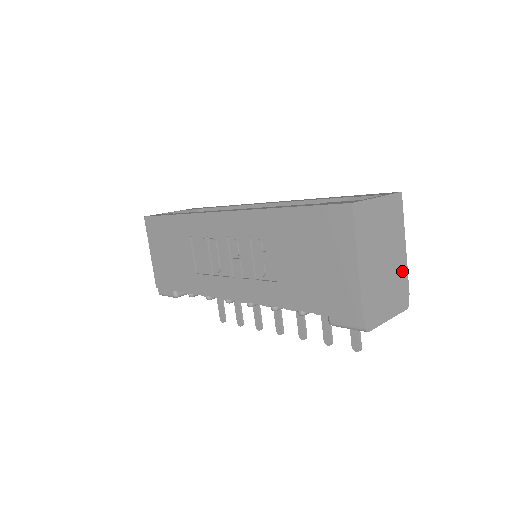
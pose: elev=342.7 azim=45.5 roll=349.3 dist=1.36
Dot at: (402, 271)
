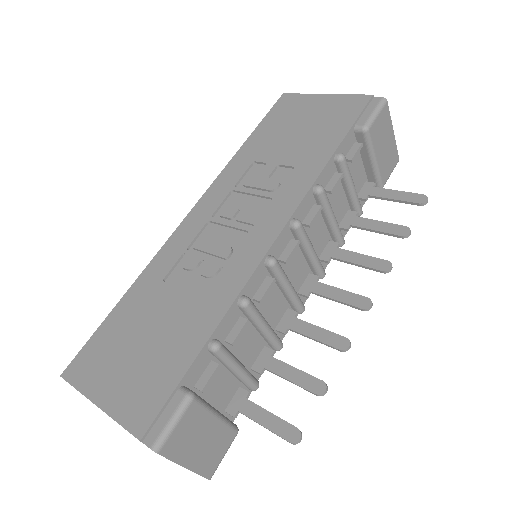
Dot at: occluded
